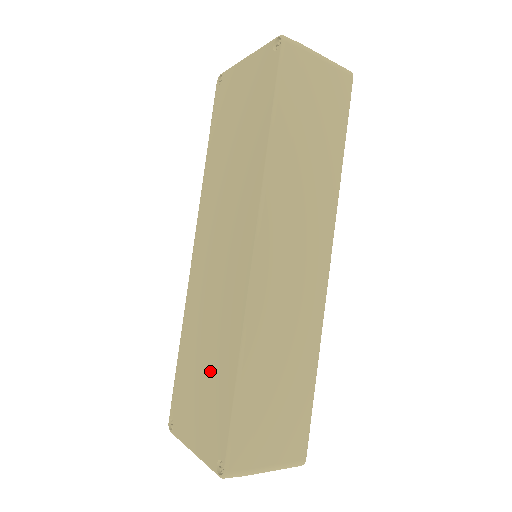
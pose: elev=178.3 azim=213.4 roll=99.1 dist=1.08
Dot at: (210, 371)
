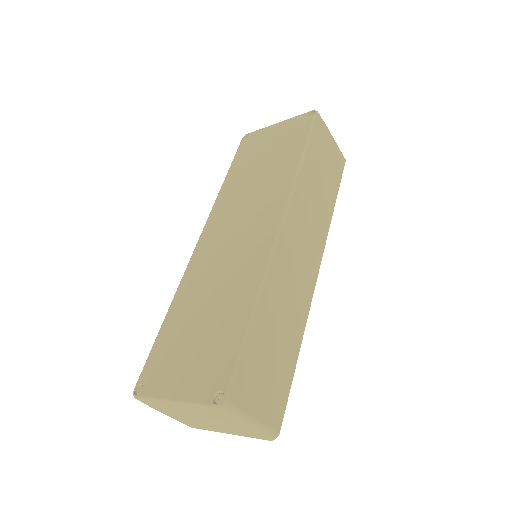
Dot at: (212, 323)
